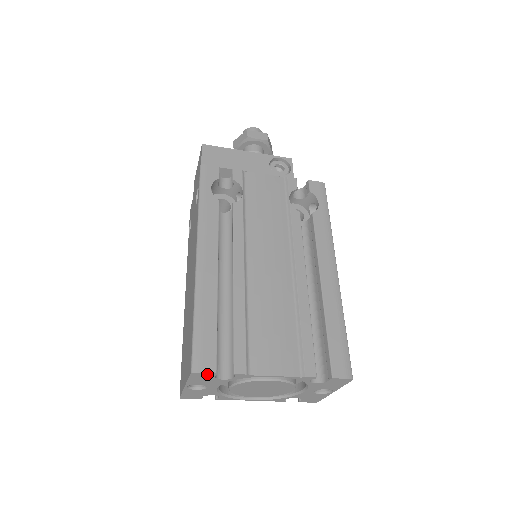
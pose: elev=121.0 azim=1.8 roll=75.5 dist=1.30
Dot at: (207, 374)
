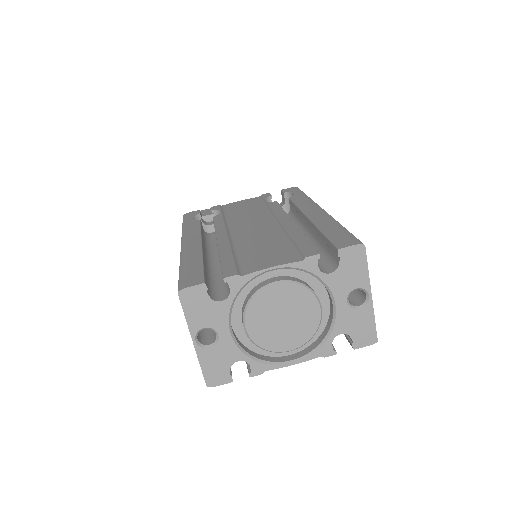
Dot at: (196, 290)
